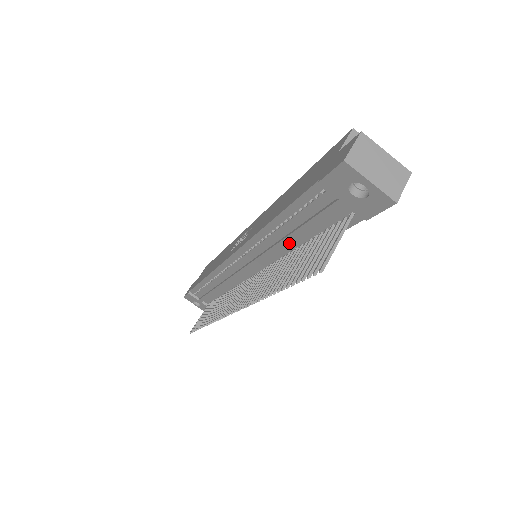
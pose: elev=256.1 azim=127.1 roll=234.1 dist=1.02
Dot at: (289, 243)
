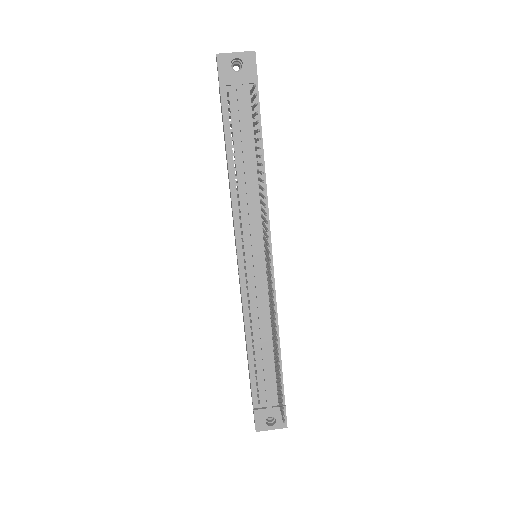
Dot at: (251, 173)
